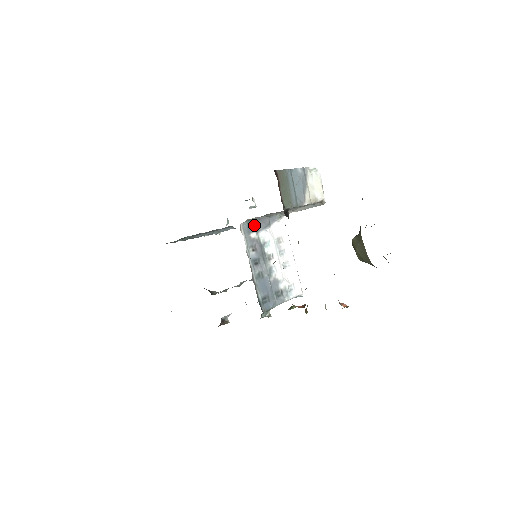
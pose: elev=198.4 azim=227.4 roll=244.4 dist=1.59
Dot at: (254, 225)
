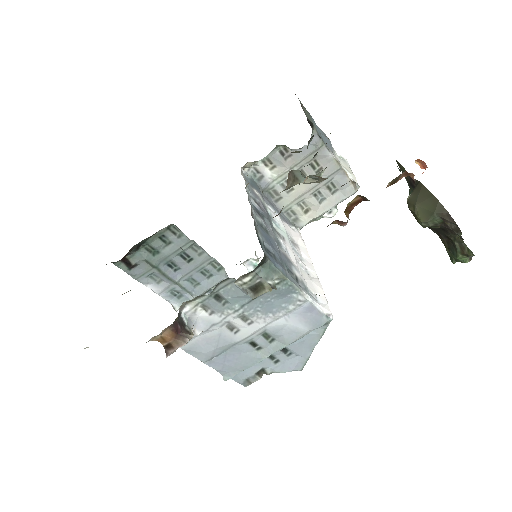
Dot at: (260, 191)
